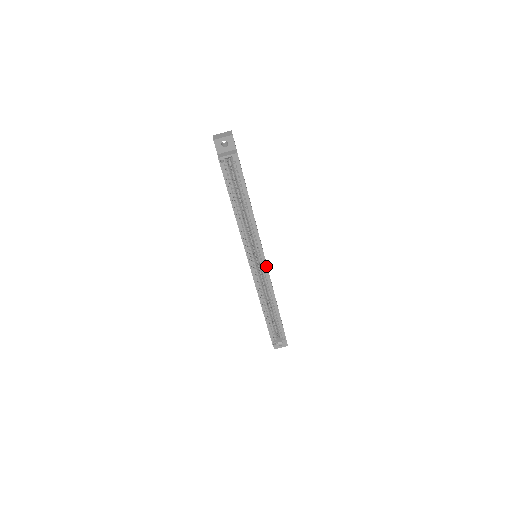
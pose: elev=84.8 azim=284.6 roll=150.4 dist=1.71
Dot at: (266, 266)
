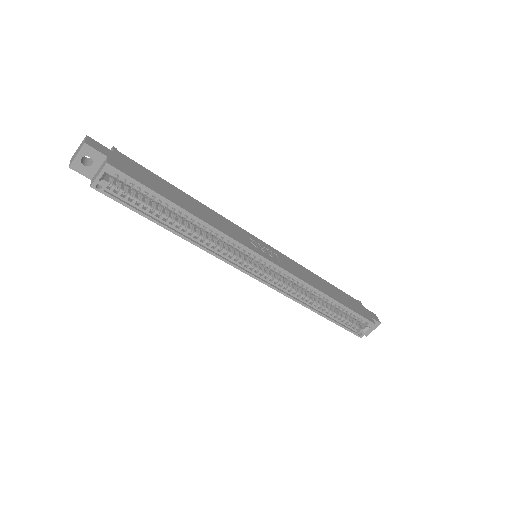
Dot at: (273, 264)
